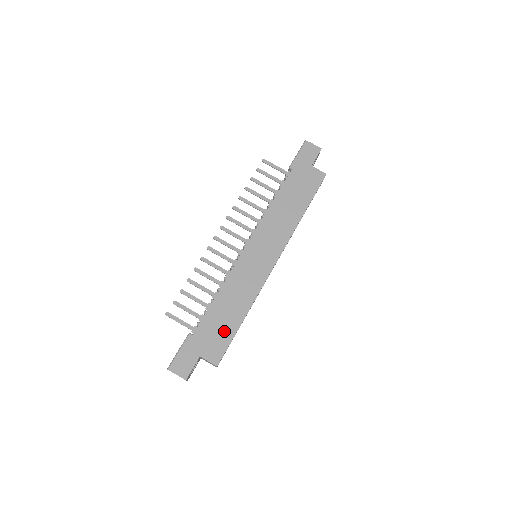
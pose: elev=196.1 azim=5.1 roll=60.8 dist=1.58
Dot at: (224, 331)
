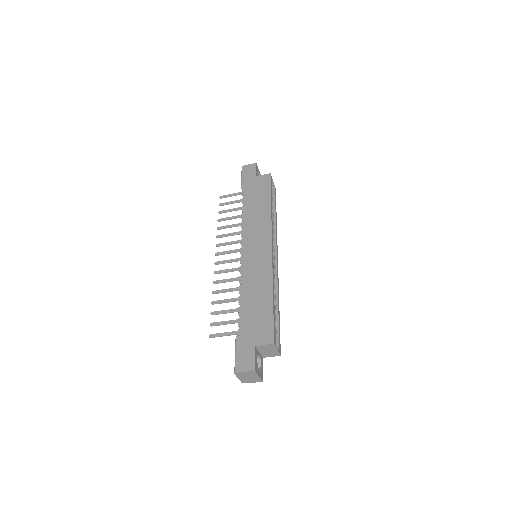
Dot at: (263, 315)
